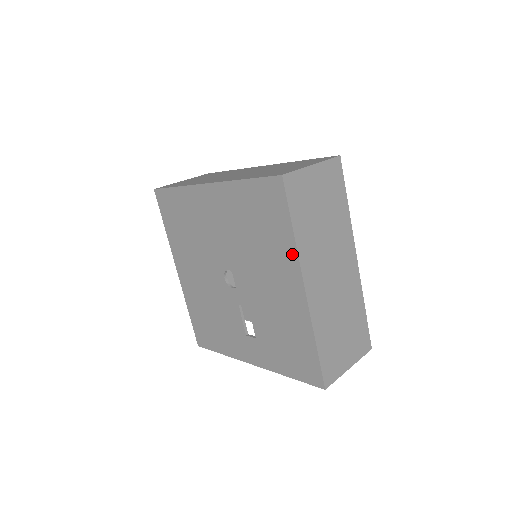
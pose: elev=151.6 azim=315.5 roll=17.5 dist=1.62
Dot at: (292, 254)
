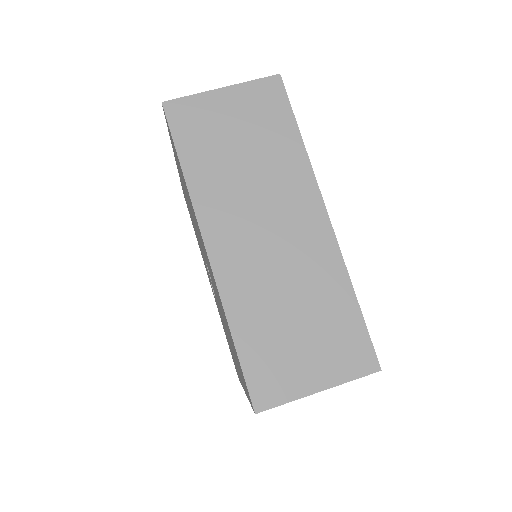
Dot at: (244, 388)
